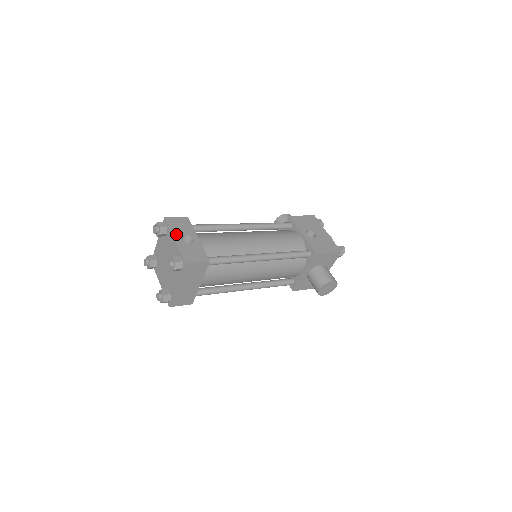
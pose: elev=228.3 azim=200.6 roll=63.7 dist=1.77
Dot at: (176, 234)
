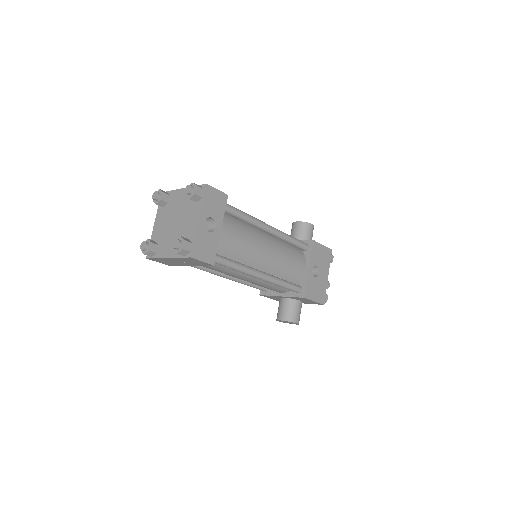
Dot at: (205, 213)
